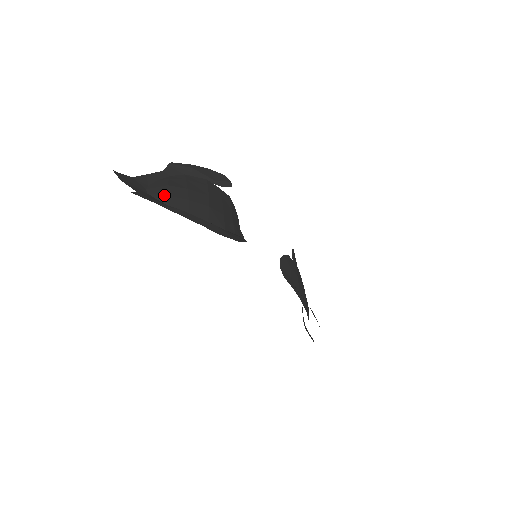
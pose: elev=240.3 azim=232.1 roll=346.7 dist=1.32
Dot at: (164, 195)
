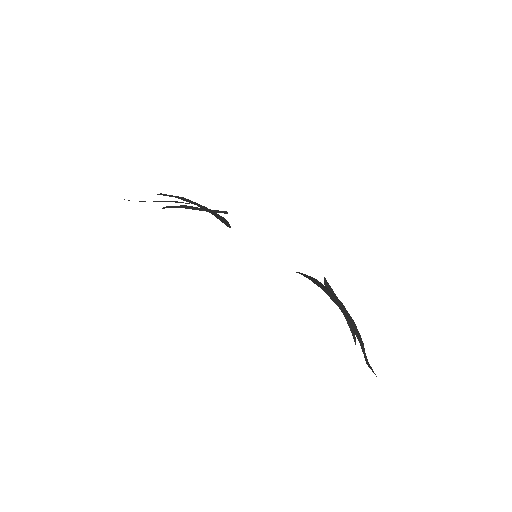
Dot at: occluded
